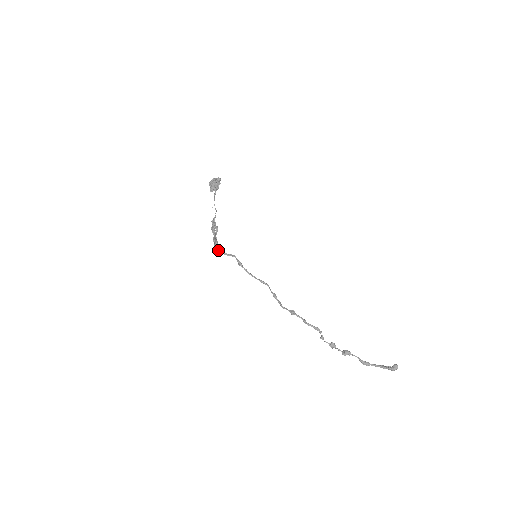
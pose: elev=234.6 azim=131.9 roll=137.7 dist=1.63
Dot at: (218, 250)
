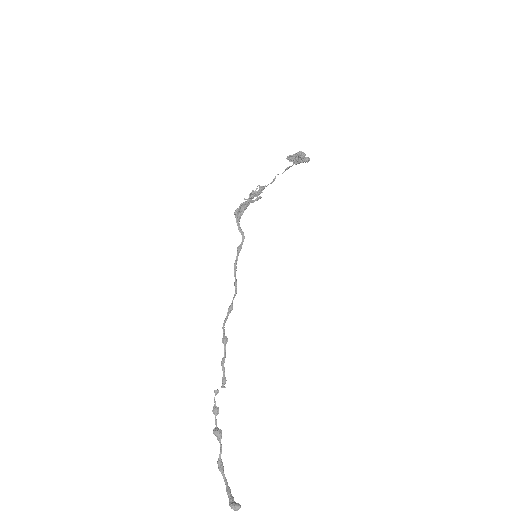
Dot at: (237, 215)
